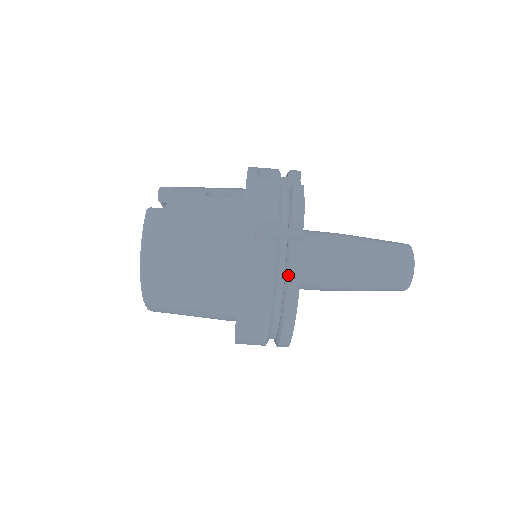
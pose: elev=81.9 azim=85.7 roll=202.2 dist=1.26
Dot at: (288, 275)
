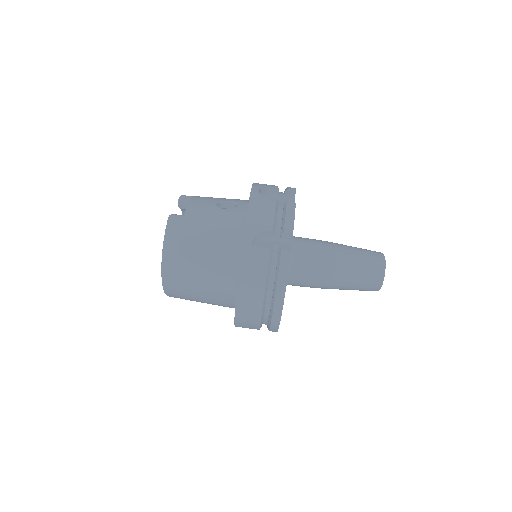
Dot at: (278, 275)
